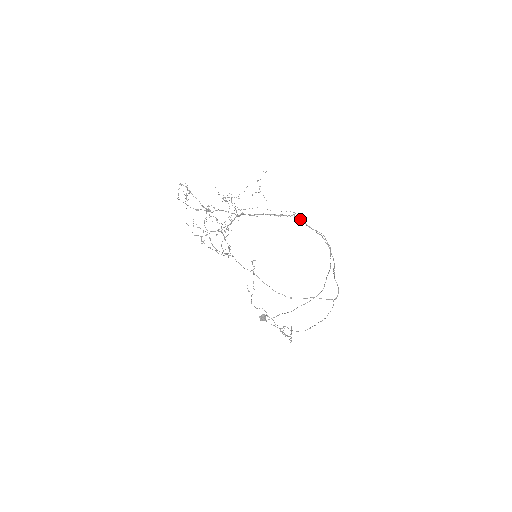
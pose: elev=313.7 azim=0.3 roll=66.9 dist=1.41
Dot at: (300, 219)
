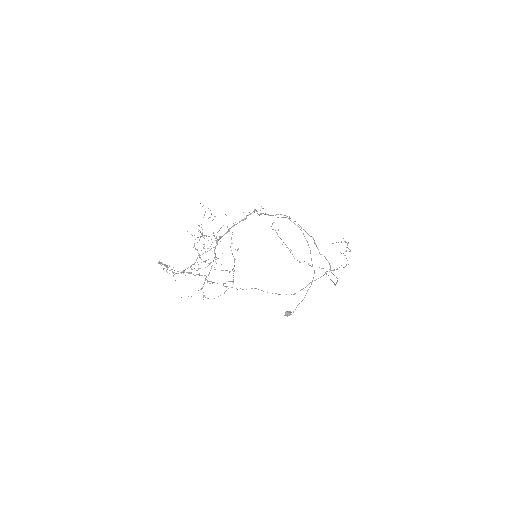
Dot at: (261, 214)
